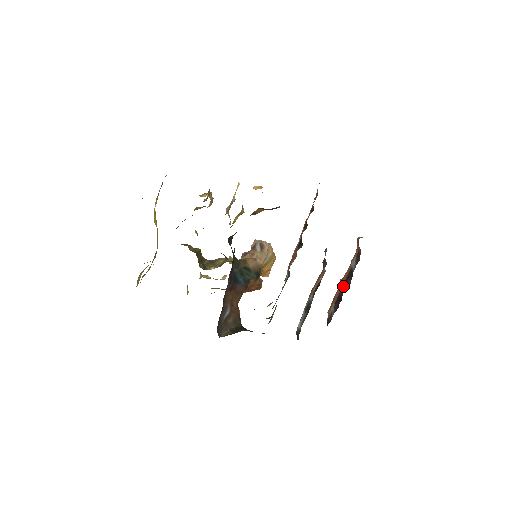
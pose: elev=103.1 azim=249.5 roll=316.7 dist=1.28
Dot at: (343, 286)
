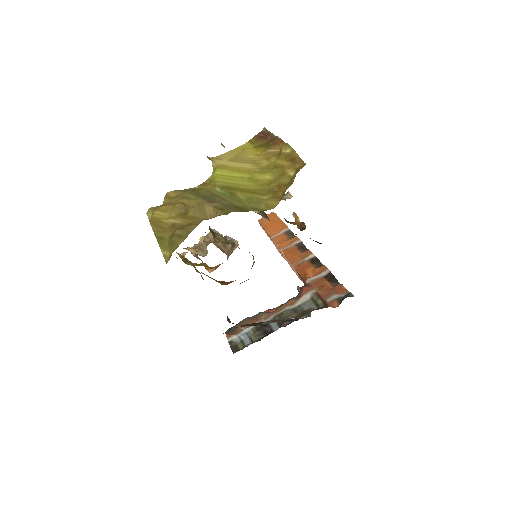
Dot at: occluded
